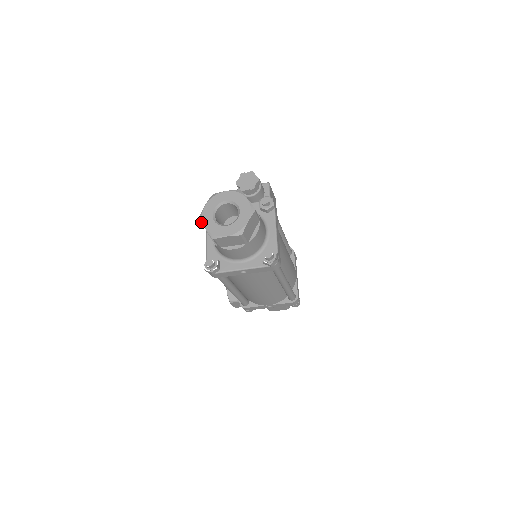
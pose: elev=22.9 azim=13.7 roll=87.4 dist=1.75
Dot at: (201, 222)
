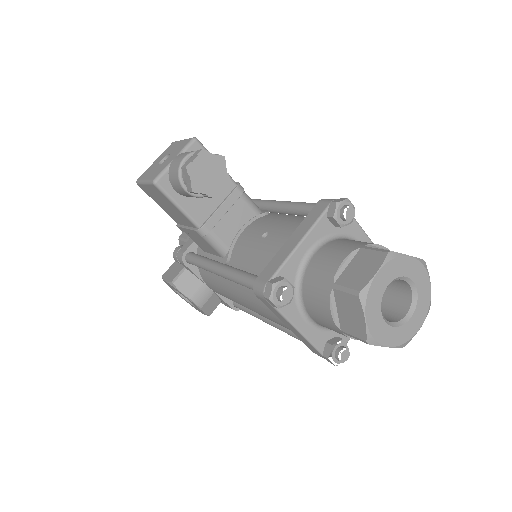
Dot at: occluded
